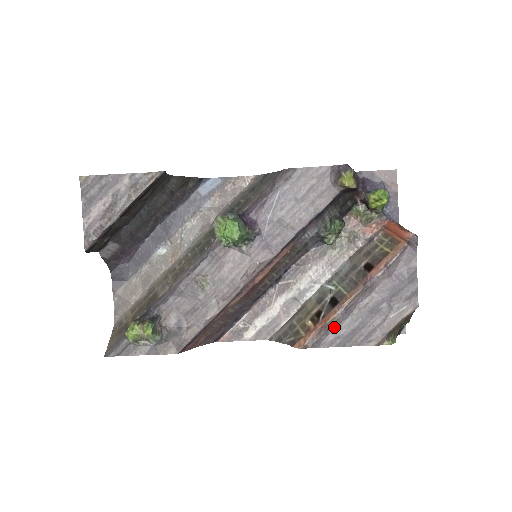
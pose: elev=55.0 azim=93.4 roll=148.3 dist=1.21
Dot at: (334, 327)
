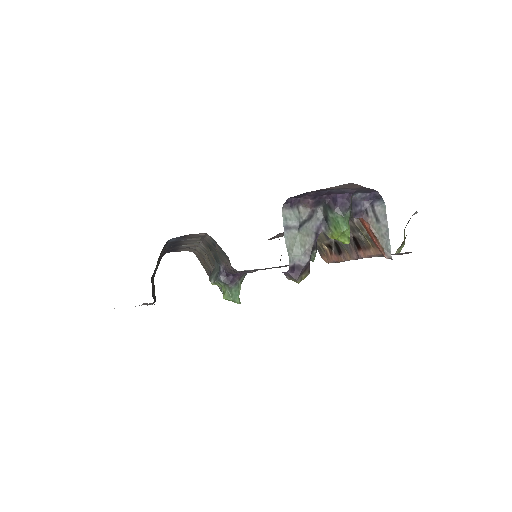
Dot at: occluded
